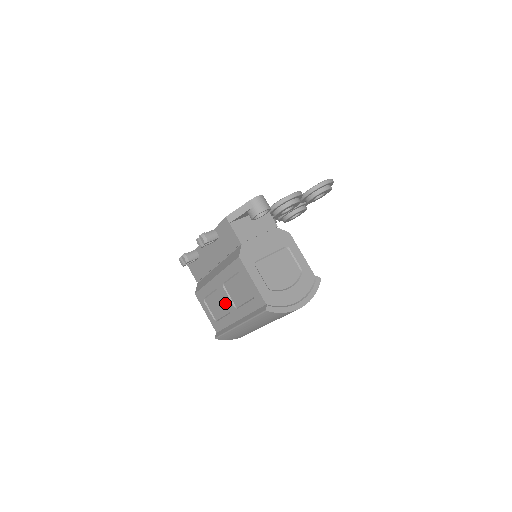
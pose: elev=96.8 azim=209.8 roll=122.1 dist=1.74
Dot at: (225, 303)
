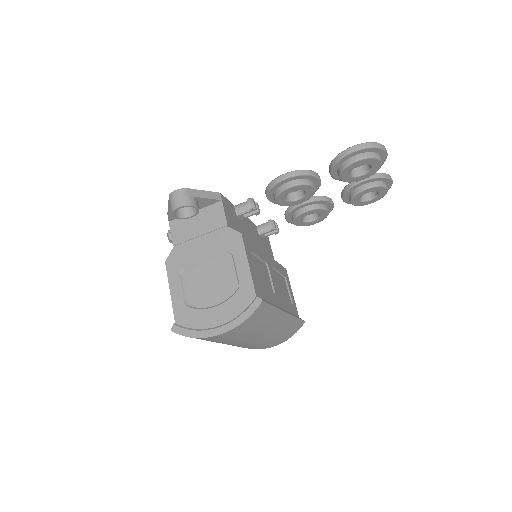
Dot at: occluded
